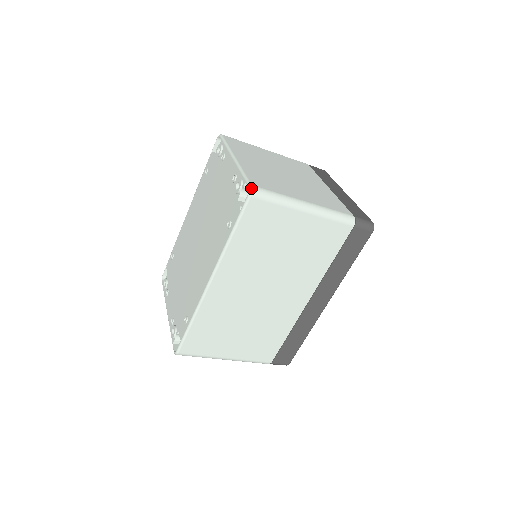
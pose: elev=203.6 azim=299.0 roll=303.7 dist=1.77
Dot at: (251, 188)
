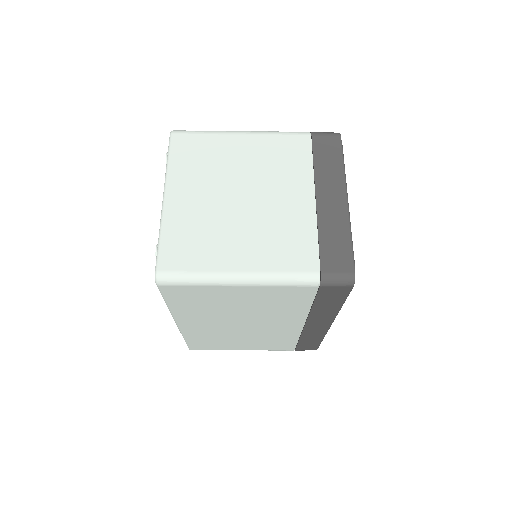
Dot at: (155, 276)
